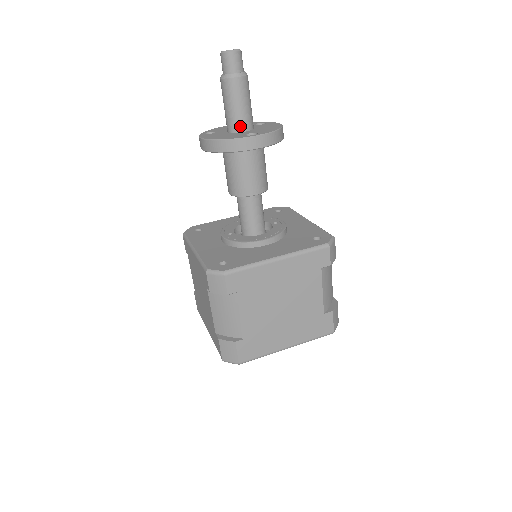
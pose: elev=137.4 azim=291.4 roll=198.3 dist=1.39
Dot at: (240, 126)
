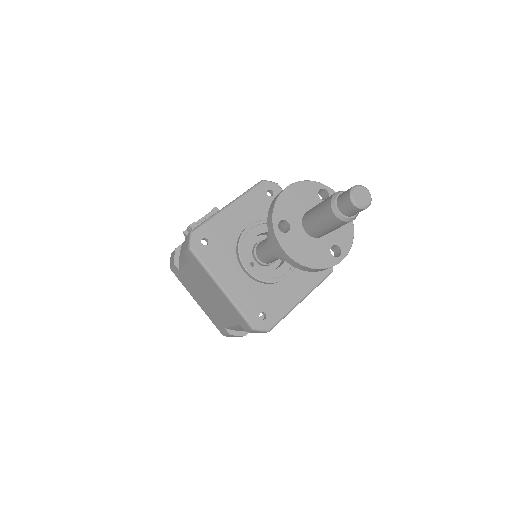
Dot at: occluded
